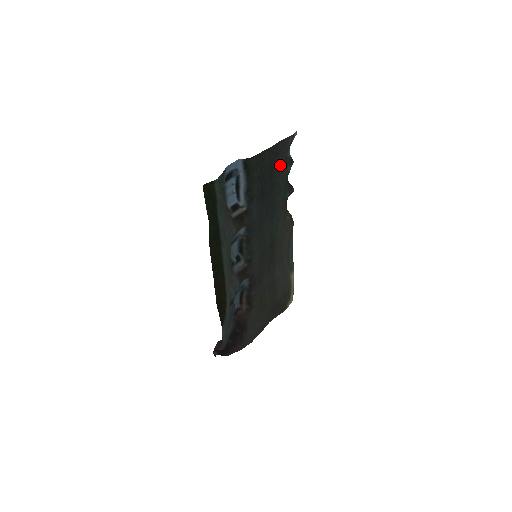
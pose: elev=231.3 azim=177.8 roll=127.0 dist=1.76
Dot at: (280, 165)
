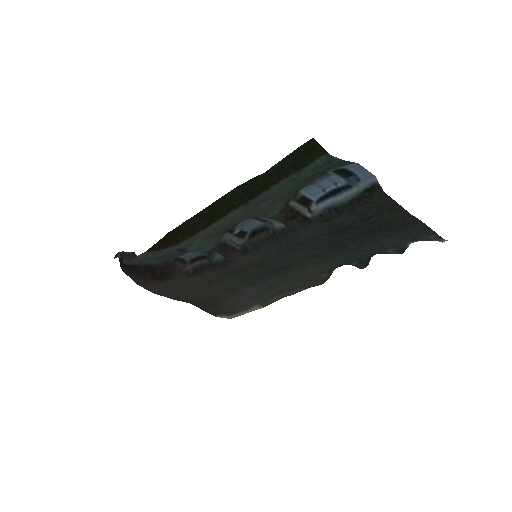
Dot at: (391, 238)
